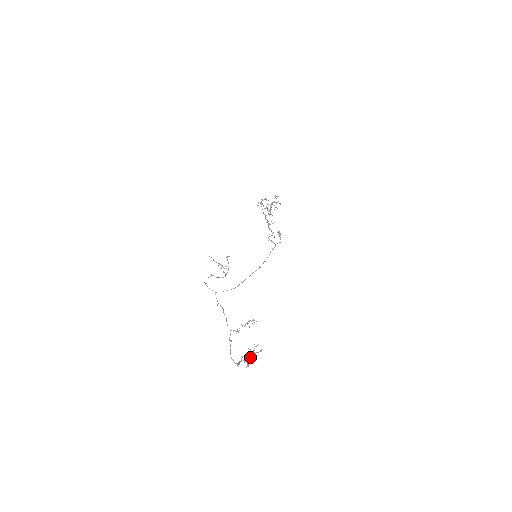
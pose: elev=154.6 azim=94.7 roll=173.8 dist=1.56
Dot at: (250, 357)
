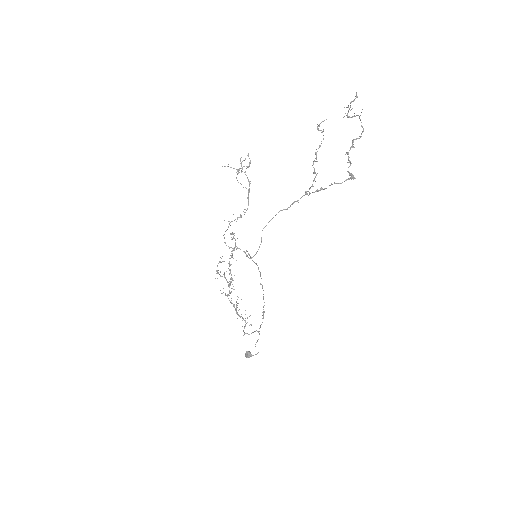
Dot at: (354, 116)
